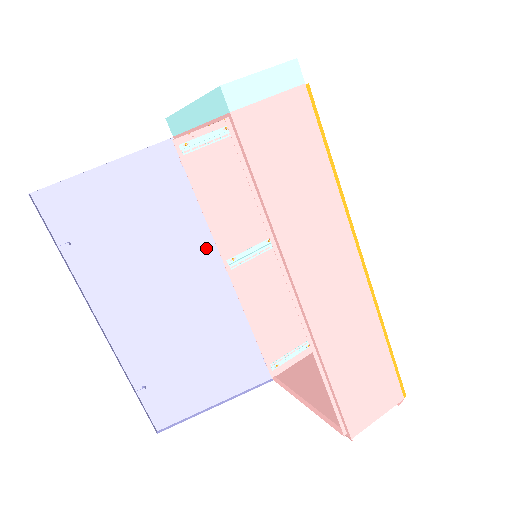
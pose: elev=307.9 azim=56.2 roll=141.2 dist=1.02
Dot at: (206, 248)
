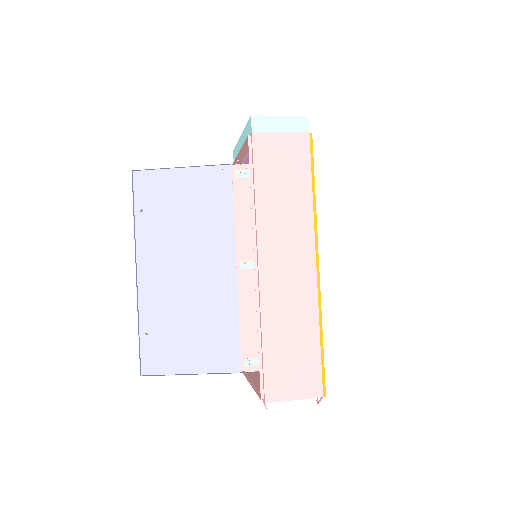
Dot at: (228, 247)
